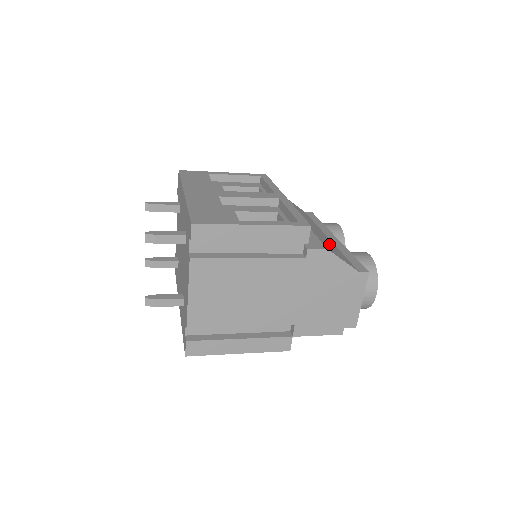
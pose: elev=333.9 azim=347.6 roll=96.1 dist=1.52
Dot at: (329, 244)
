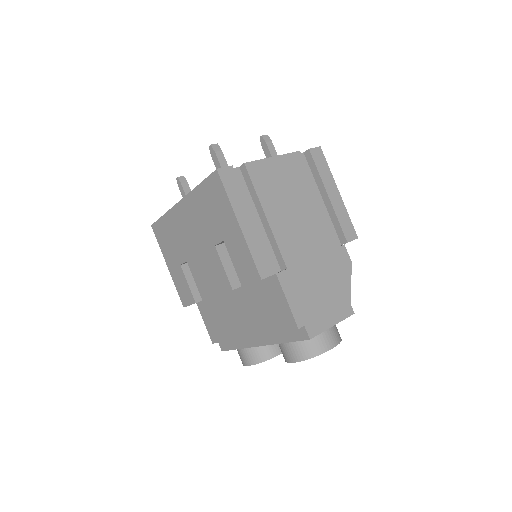
Dot at: occluded
